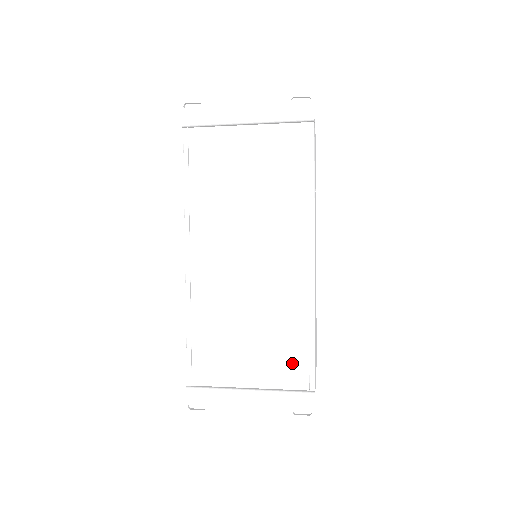
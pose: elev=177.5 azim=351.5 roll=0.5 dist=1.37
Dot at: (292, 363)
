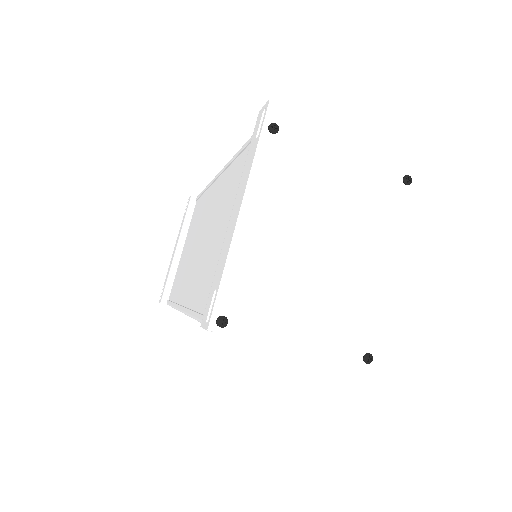
Dot at: occluded
